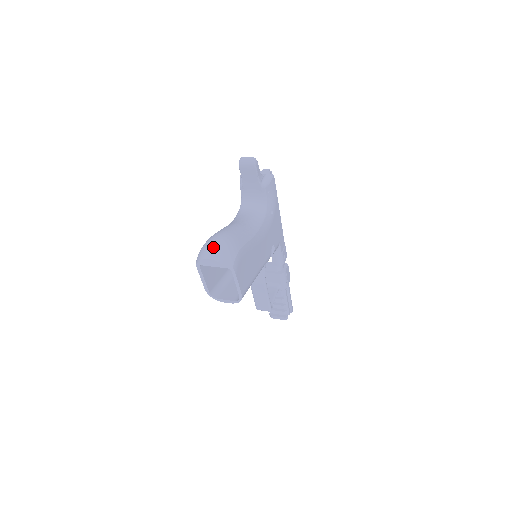
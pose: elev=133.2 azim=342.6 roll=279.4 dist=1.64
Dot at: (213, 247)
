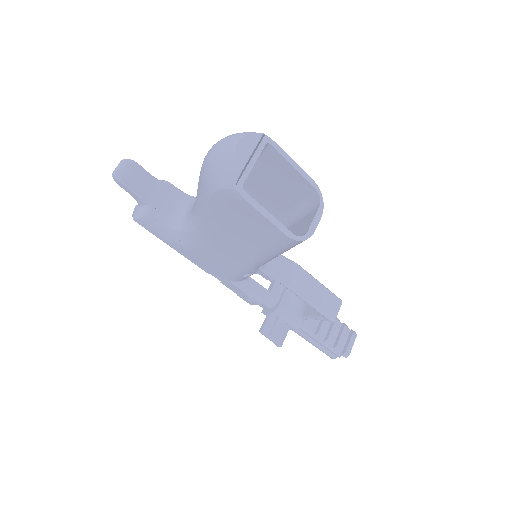
Dot at: (222, 142)
